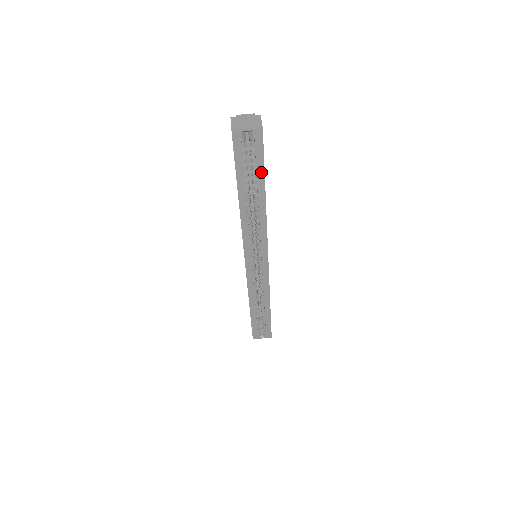
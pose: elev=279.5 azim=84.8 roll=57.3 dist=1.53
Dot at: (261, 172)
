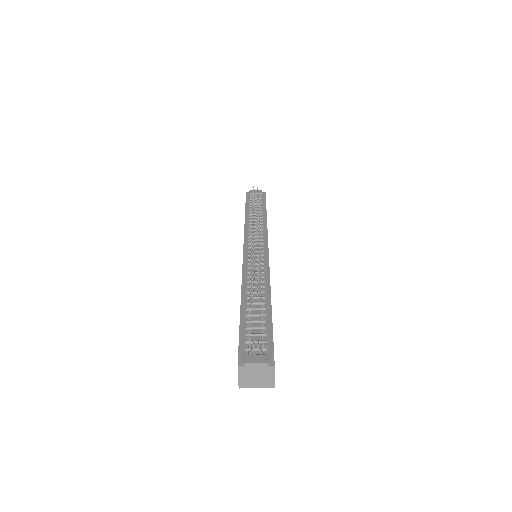
Dot at: occluded
